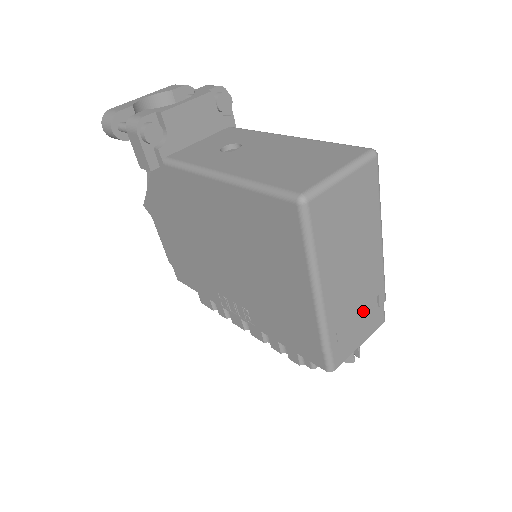
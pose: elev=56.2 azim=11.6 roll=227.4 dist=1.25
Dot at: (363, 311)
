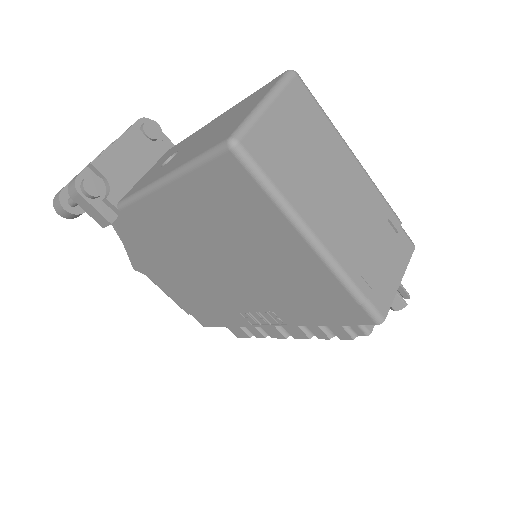
Dot at: (381, 242)
